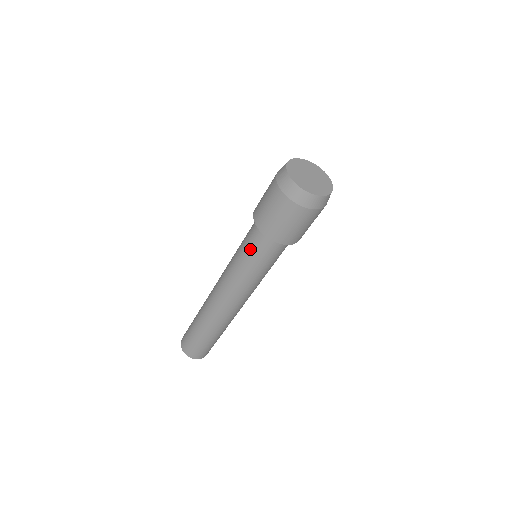
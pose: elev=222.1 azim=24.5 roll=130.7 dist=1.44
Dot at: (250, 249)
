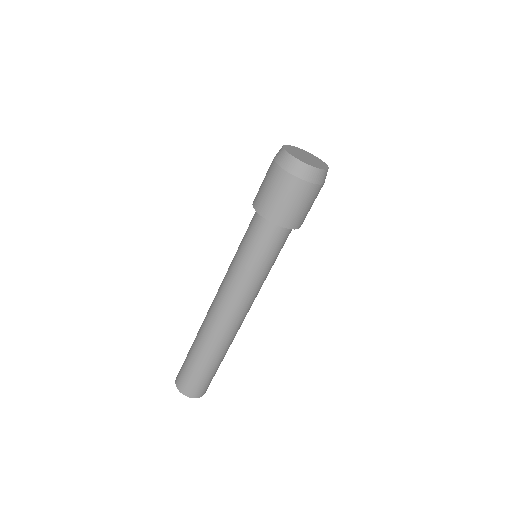
Dot at: (264, 249)
